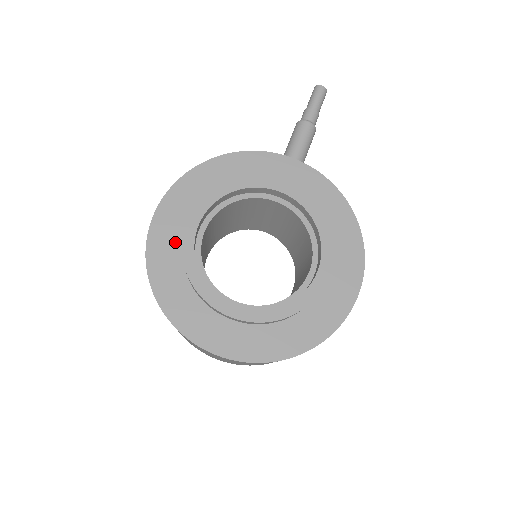
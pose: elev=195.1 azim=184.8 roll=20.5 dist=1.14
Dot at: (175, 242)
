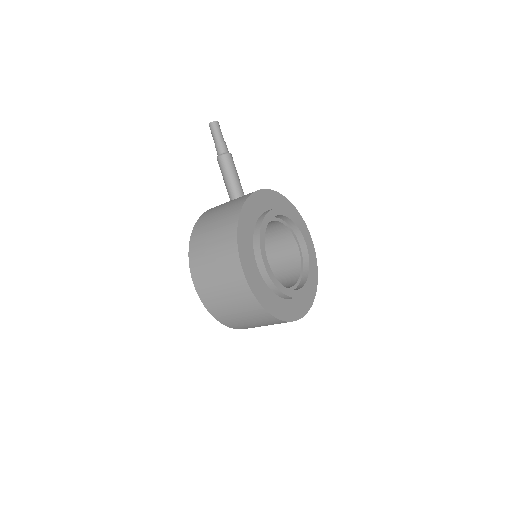
Dot at: (260, 280)
